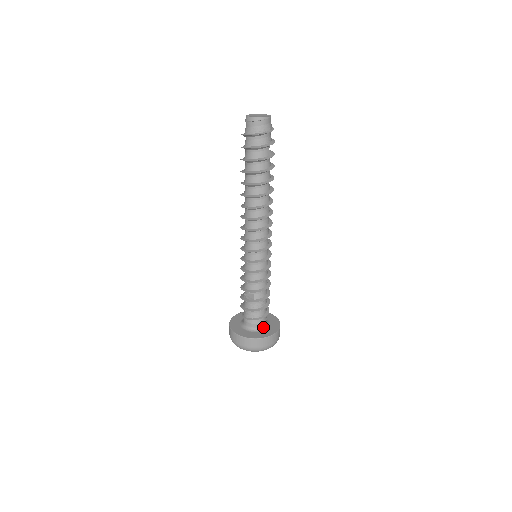
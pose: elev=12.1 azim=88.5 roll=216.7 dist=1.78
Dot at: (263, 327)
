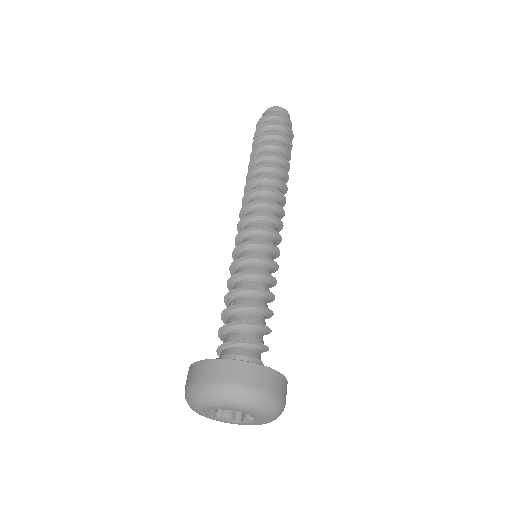
Dot at: occluded
